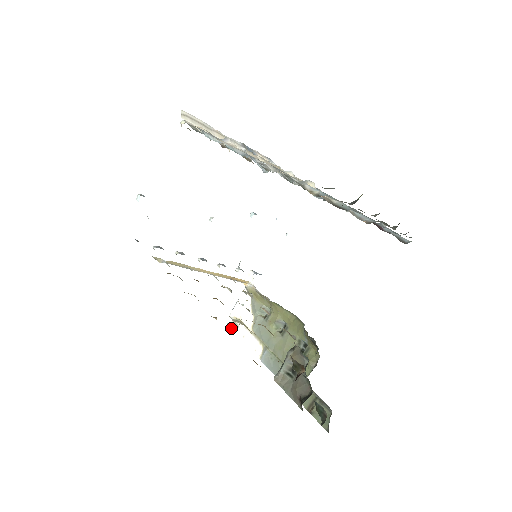
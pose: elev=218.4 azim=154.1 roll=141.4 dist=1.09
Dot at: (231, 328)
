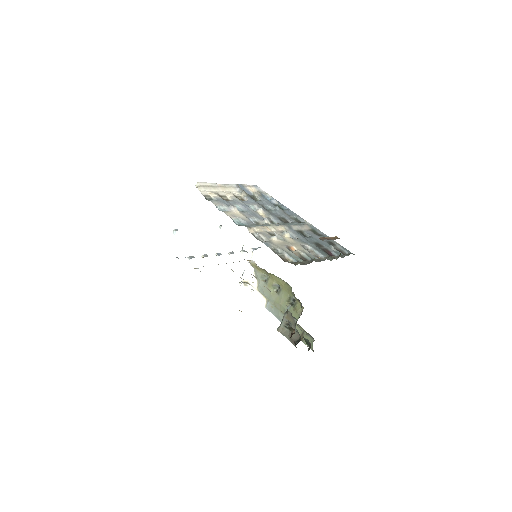
Dot at: (242, 287)
